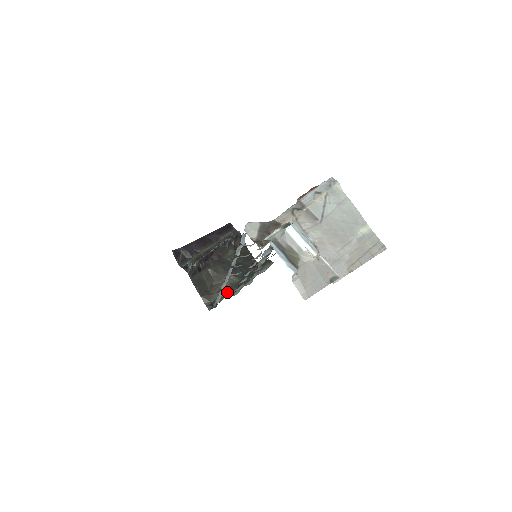
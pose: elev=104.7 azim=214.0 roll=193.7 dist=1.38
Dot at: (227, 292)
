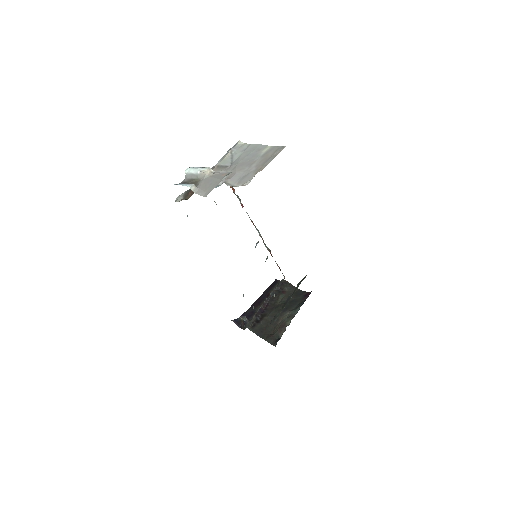
Dot at: (275, 317)
